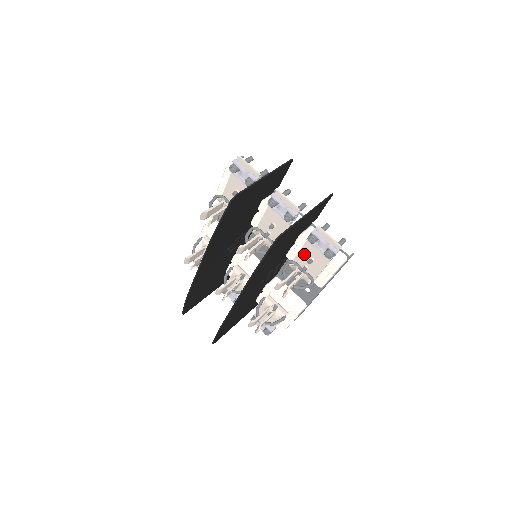
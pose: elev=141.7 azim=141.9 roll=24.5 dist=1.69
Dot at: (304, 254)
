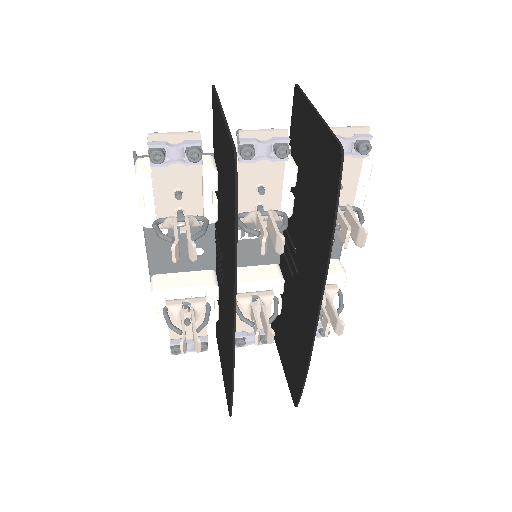
Dot at: occluded
